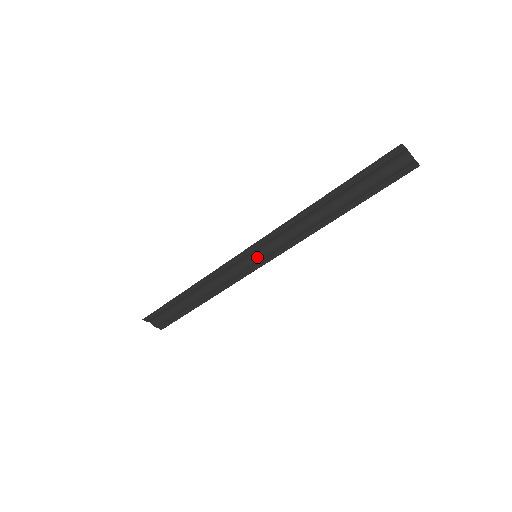
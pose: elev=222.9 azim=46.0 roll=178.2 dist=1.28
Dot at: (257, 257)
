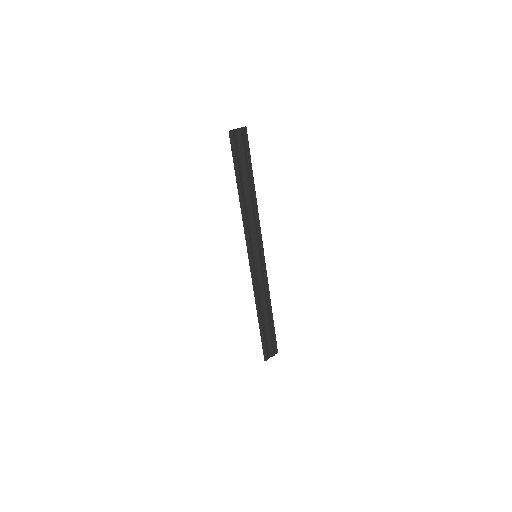
Dot at: (257, 256)
